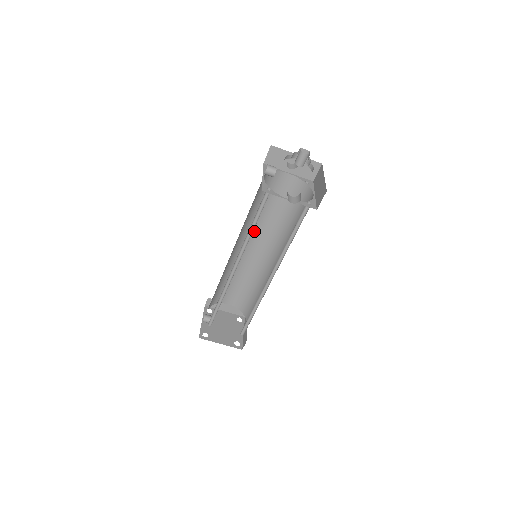
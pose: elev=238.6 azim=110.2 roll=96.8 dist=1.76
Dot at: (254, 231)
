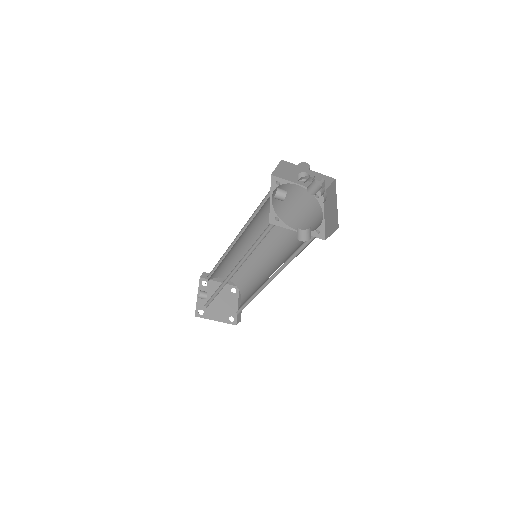
Dot at: (255, 228)
